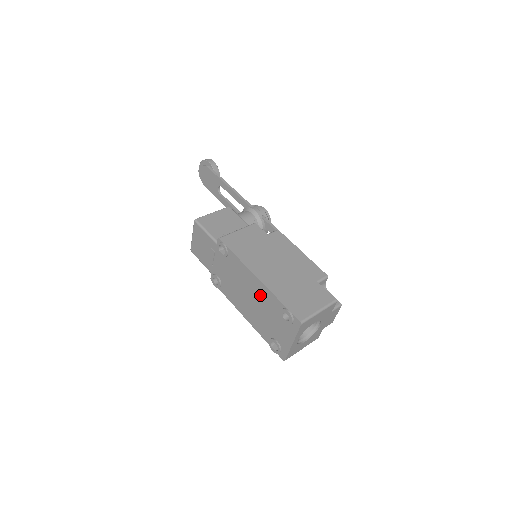
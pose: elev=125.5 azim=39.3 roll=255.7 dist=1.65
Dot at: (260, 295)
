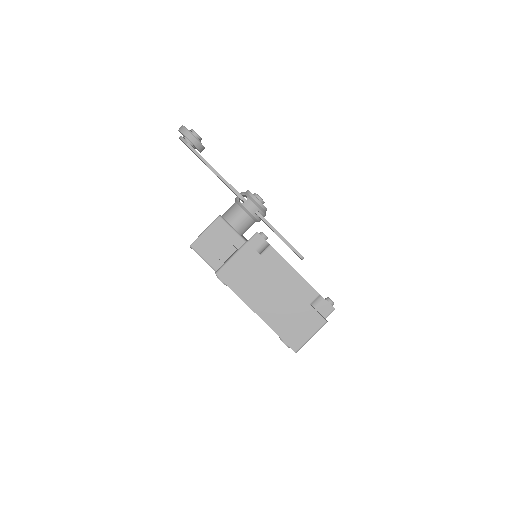
Dot at: occluded
